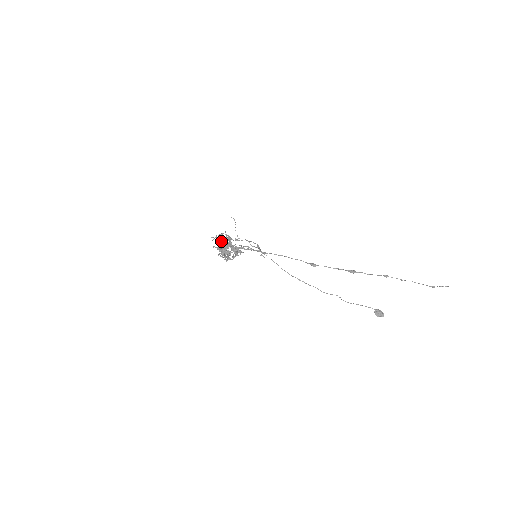
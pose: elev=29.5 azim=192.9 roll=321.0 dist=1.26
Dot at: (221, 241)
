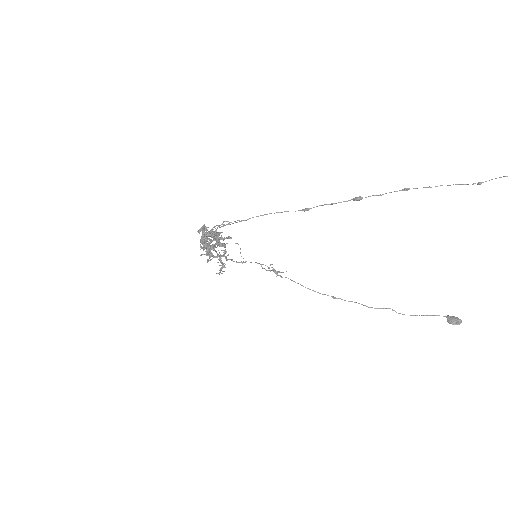
Dot at: (199, 233)
